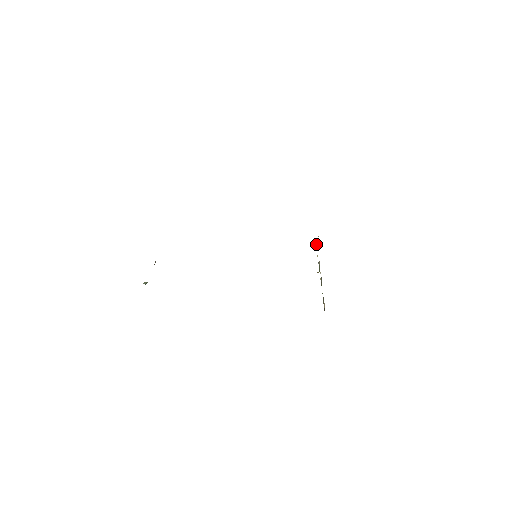
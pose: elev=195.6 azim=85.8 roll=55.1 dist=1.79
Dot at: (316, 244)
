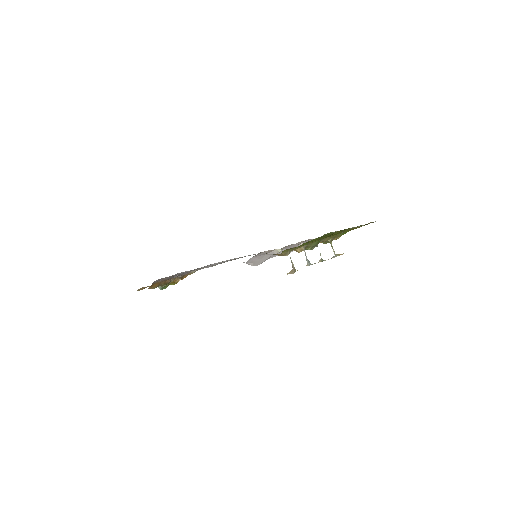
Dot at: (336, 255)
